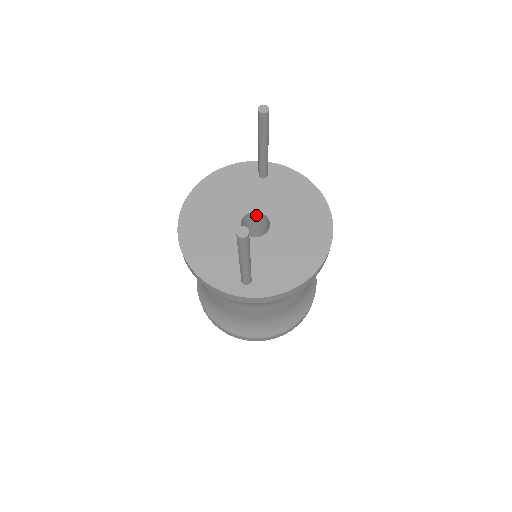
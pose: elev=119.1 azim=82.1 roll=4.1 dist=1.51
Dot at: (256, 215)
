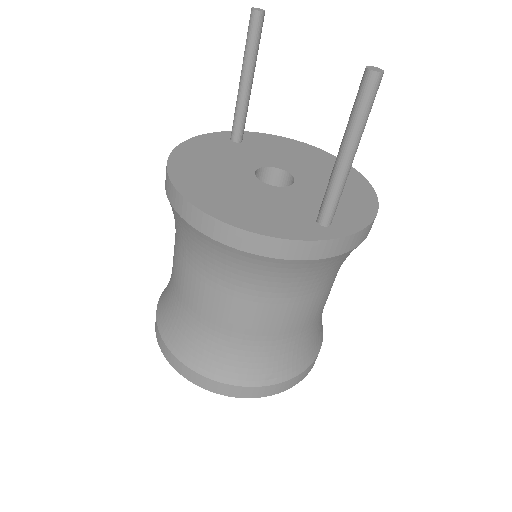
Dot at: (261, 175)
